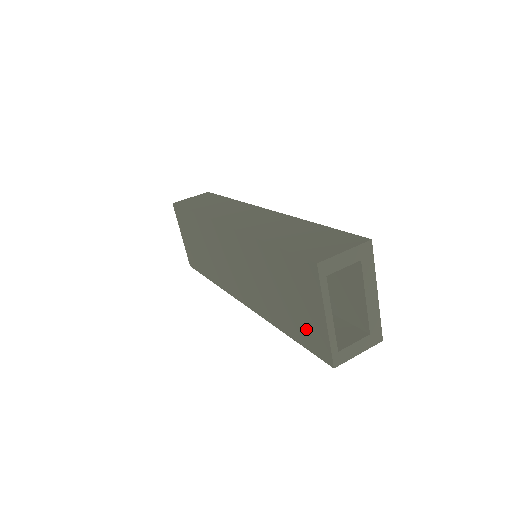
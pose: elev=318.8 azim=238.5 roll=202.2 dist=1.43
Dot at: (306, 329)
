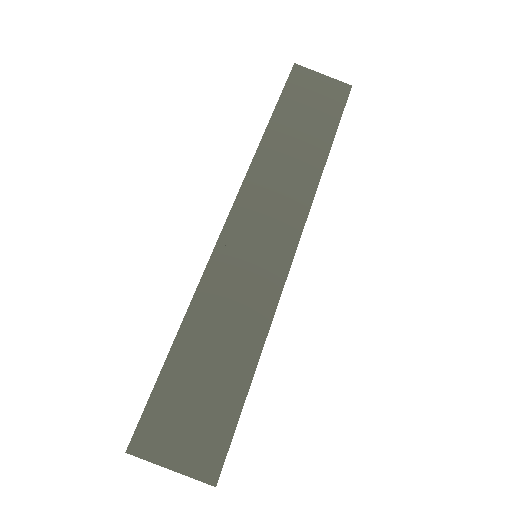
Dot at: occluded
